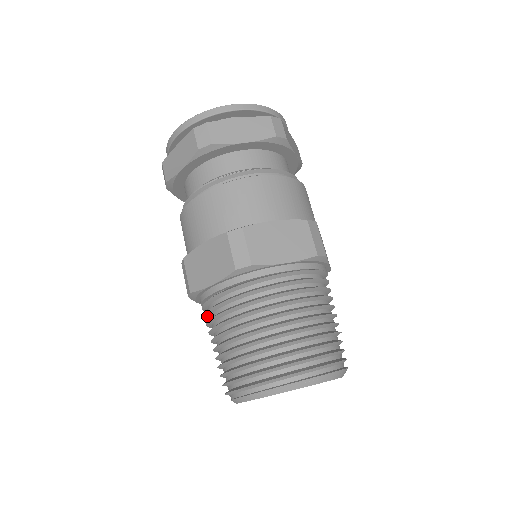
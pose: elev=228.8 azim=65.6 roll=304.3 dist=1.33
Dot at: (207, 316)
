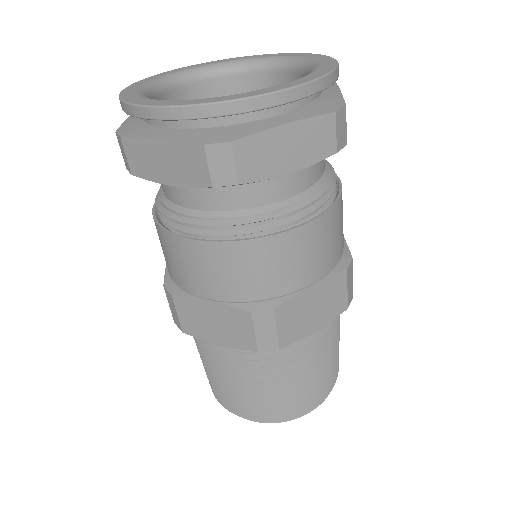
Dot at: occluded
